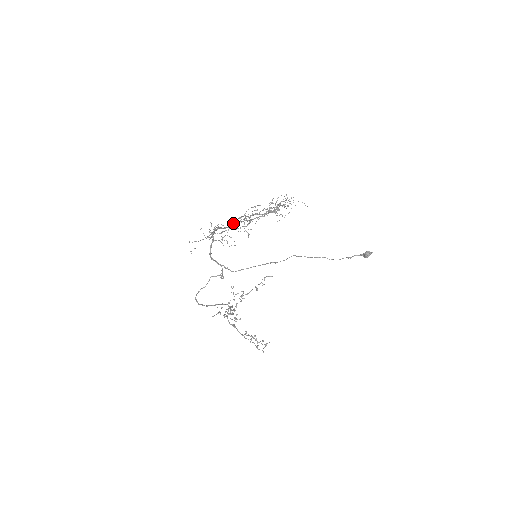
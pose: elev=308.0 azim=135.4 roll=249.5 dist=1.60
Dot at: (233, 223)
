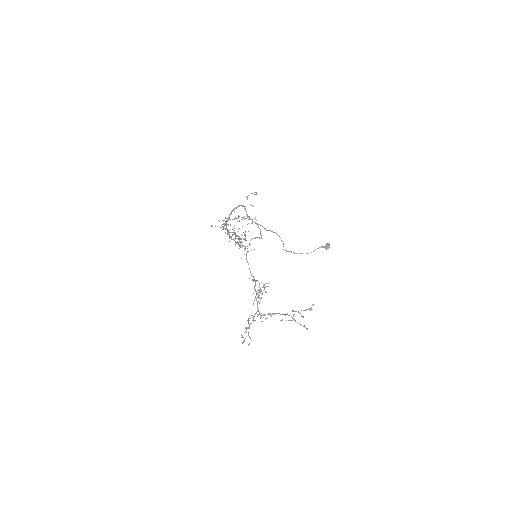
Dot at: occluded
